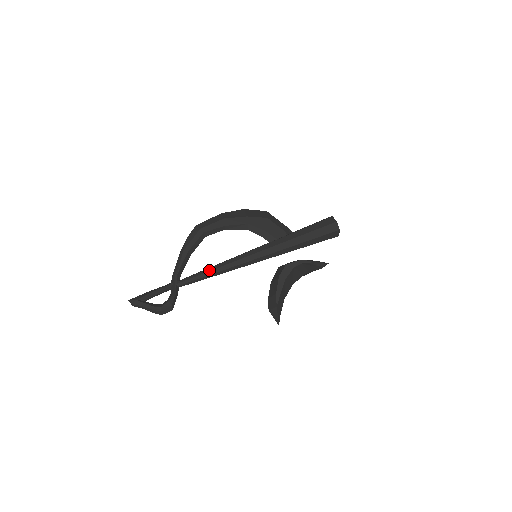
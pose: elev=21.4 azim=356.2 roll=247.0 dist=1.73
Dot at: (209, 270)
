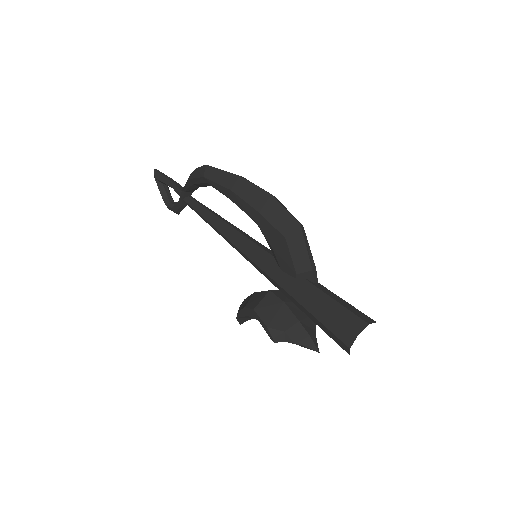
Dot at: (207, 220)
